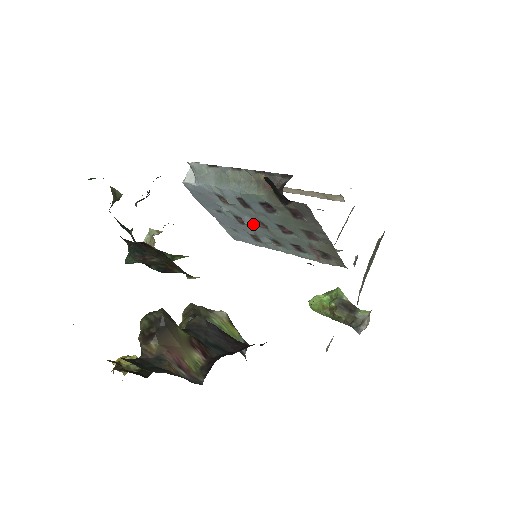
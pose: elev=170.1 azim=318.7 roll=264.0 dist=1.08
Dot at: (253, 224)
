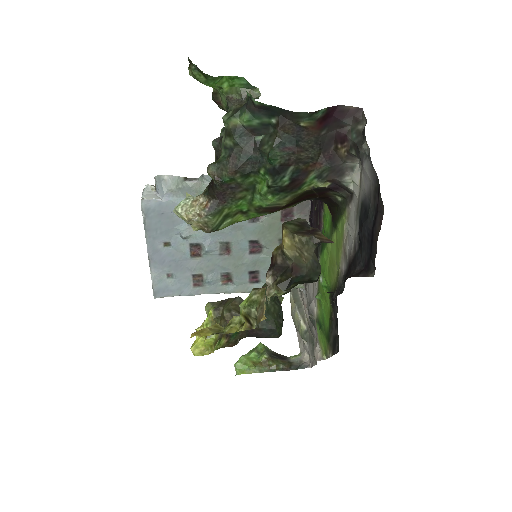
Dot at: (214, 251)
